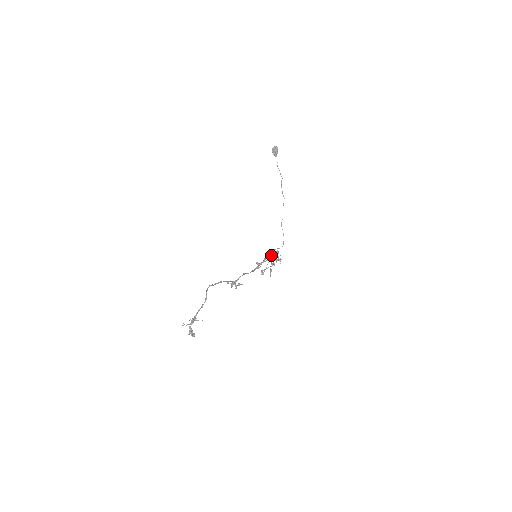
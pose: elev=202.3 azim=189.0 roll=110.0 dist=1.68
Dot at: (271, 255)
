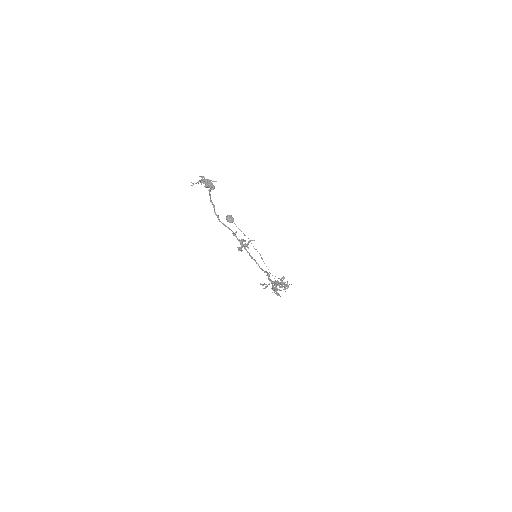
Dot at: occluded
